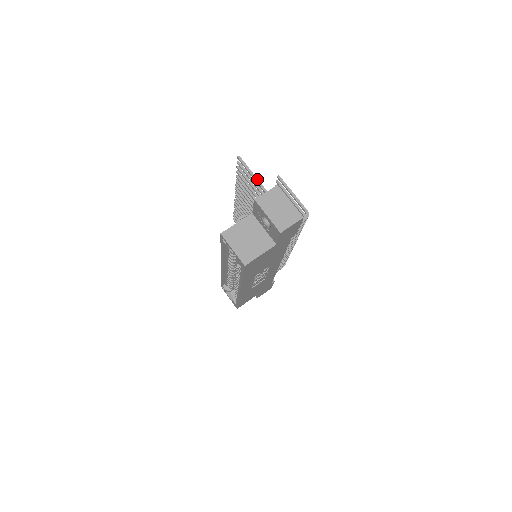
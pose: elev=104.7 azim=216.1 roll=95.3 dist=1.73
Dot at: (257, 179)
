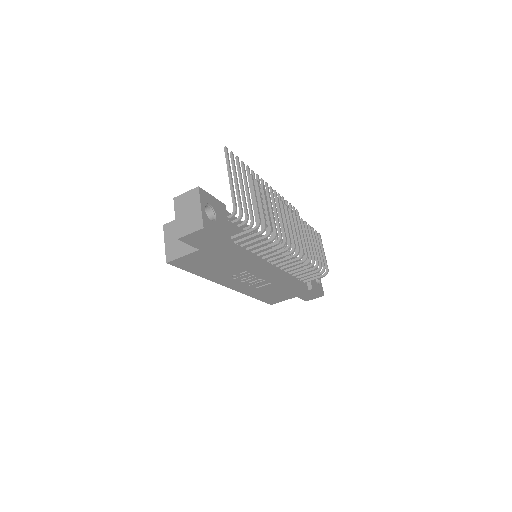
Dot at: (230, 175)
